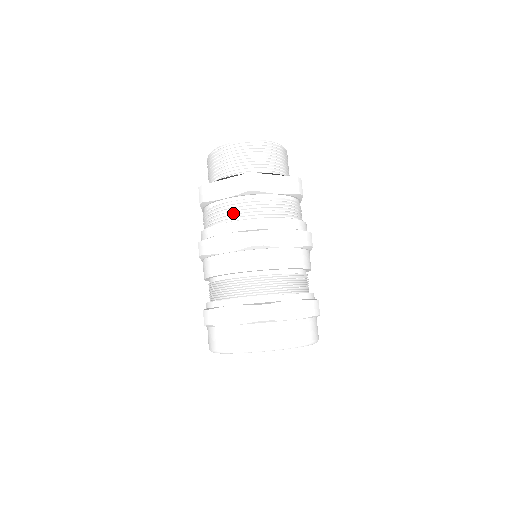
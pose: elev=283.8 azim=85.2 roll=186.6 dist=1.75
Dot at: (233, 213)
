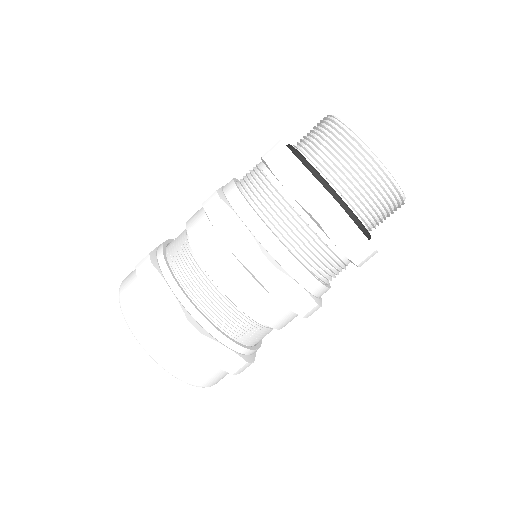
Dot at: (275, 213)
